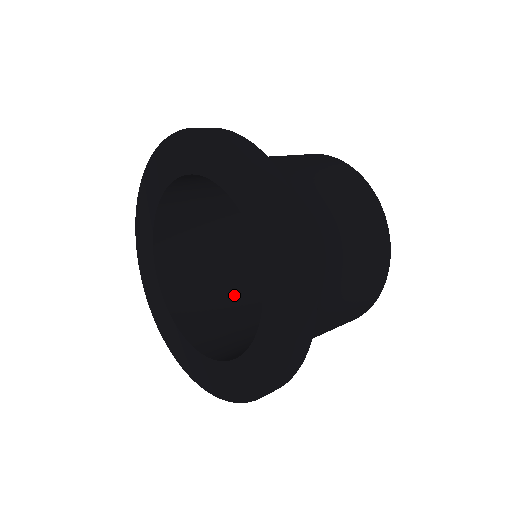
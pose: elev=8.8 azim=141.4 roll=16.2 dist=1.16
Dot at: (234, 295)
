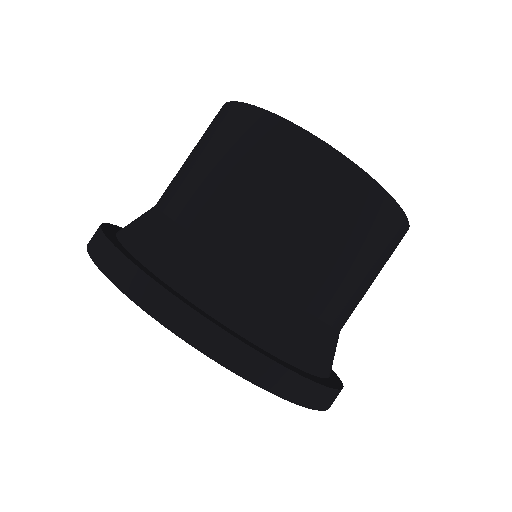
Dot at: occluded
